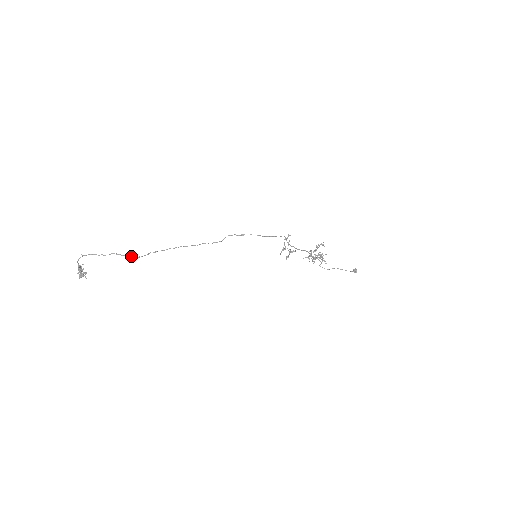
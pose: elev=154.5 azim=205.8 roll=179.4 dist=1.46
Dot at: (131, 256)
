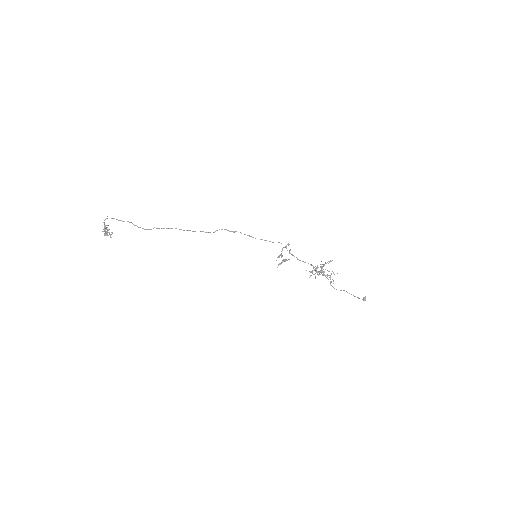
Dot at: (140, 227)
